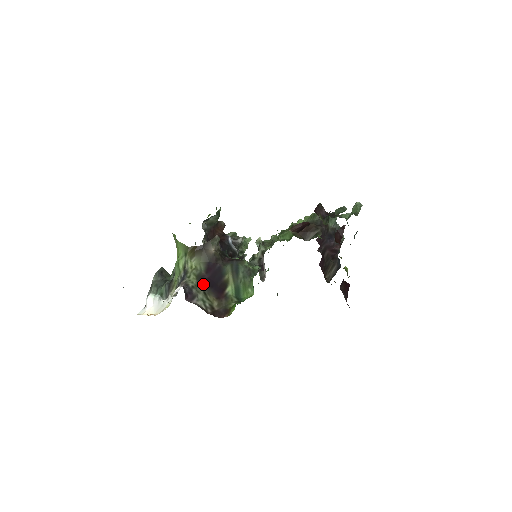
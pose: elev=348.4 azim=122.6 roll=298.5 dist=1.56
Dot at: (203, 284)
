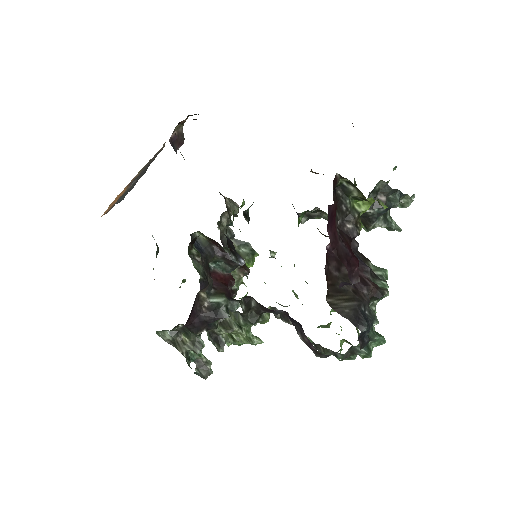
Dot at: occluded
